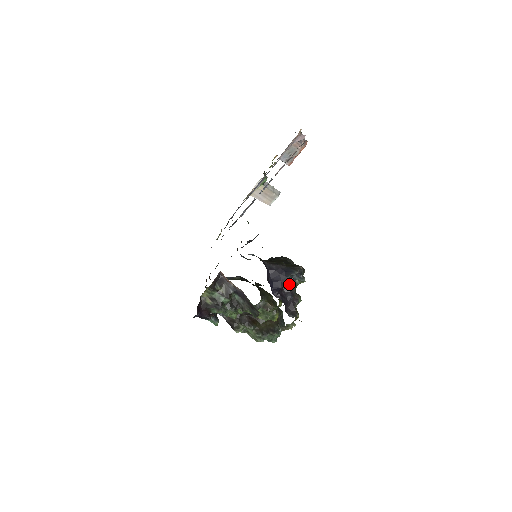
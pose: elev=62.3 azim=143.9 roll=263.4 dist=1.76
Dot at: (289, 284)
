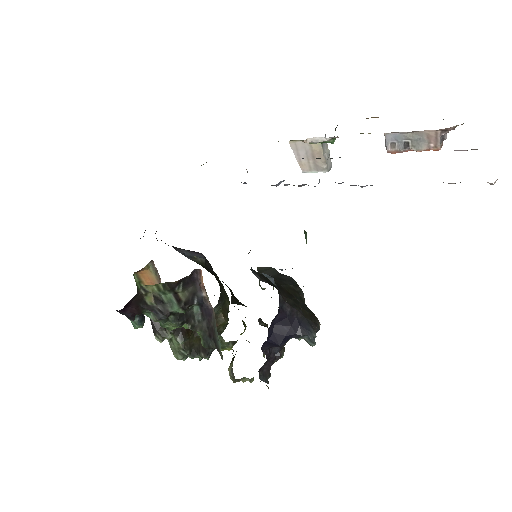
Dot at: occluded
